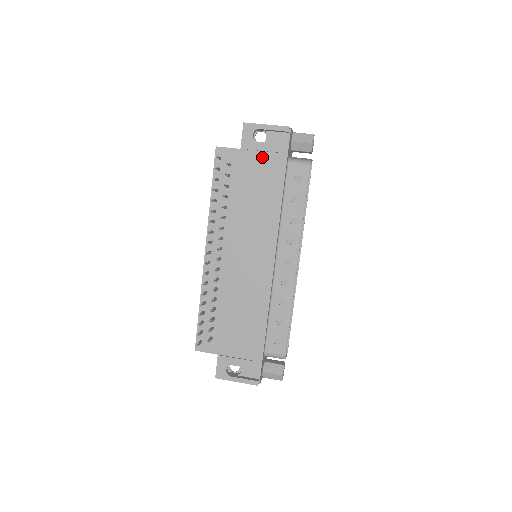
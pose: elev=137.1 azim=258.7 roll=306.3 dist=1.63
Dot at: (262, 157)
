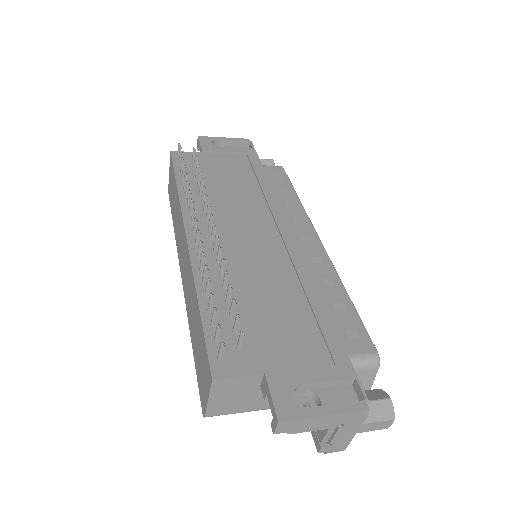
Dot at: (229, 157)
